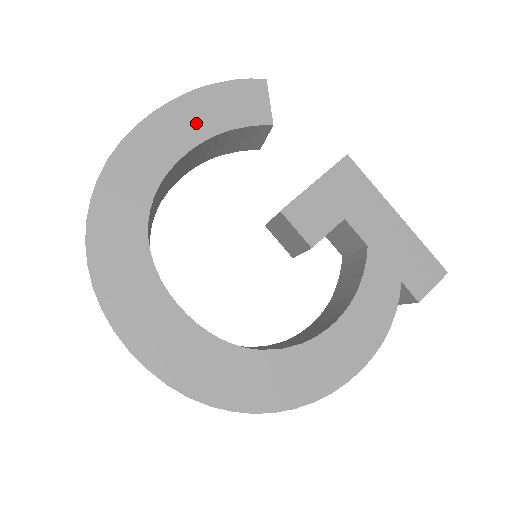
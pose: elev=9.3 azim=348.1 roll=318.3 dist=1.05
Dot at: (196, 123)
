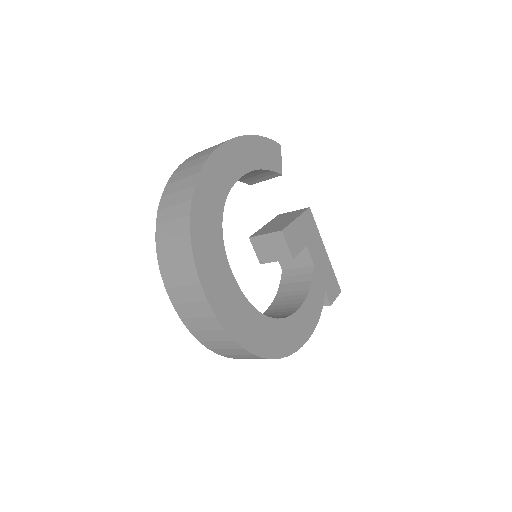
Dot at: (249, 157)
